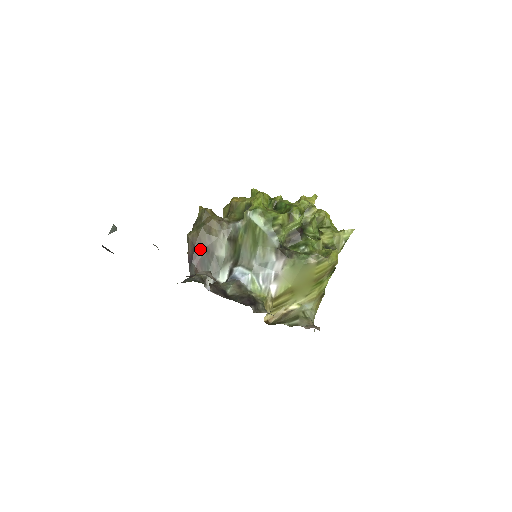
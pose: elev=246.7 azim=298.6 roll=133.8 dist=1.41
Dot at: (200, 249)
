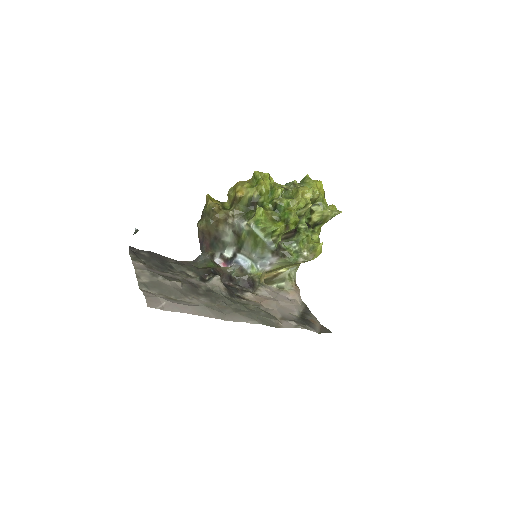
Dot at: (209, 237)
